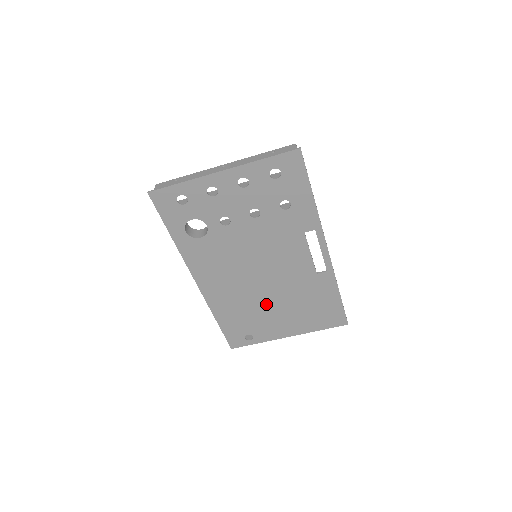
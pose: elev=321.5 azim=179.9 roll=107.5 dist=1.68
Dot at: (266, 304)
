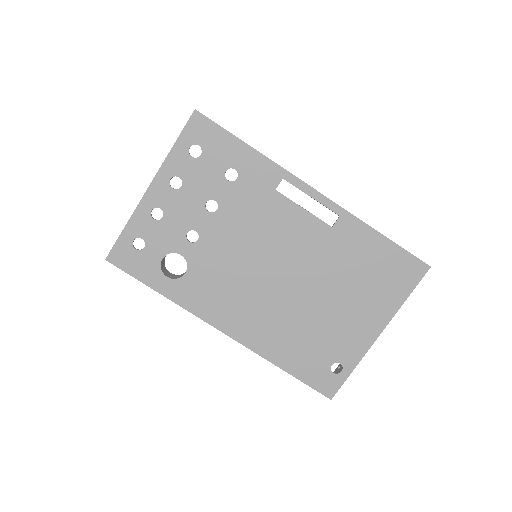
Dot at: (315, 307)
